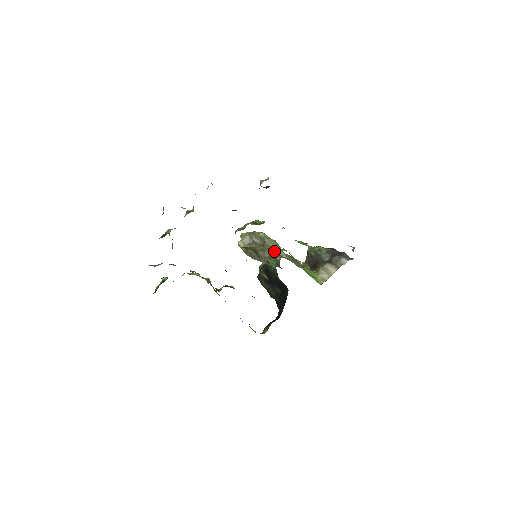
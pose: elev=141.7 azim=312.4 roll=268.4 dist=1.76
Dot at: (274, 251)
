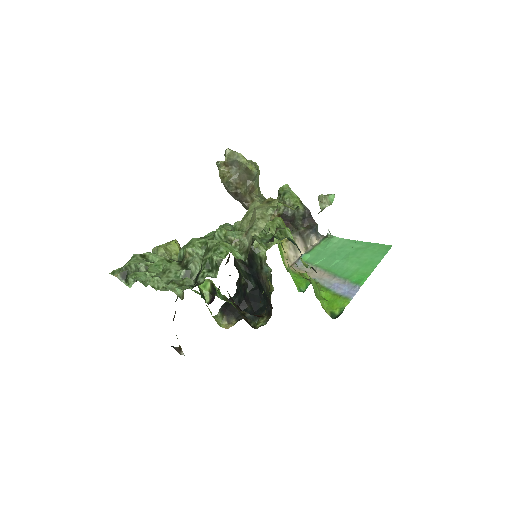
Dot at: occluded
